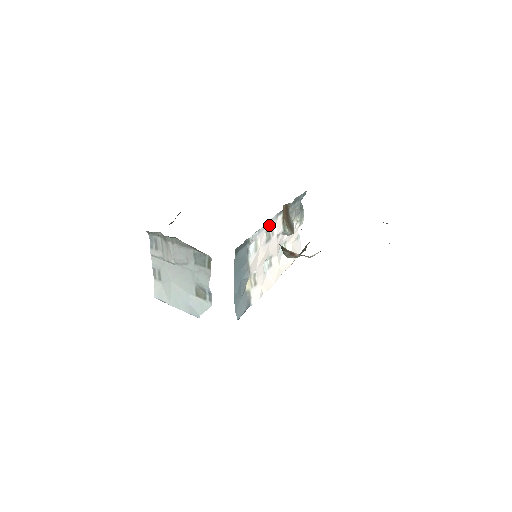
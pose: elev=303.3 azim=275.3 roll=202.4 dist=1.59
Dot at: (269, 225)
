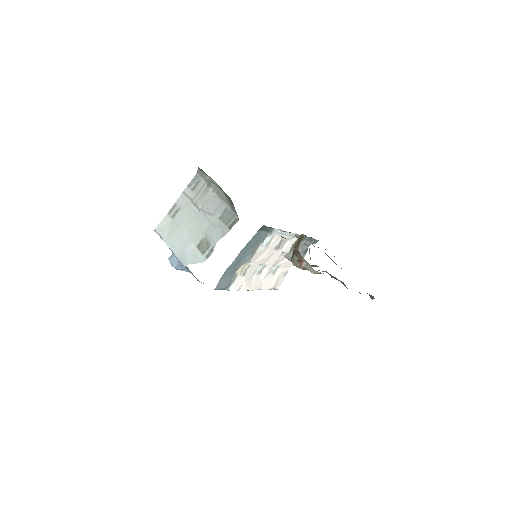
Dot at: (287, 236)
